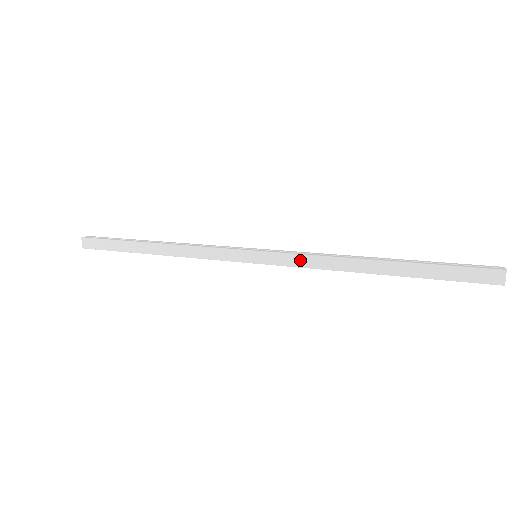
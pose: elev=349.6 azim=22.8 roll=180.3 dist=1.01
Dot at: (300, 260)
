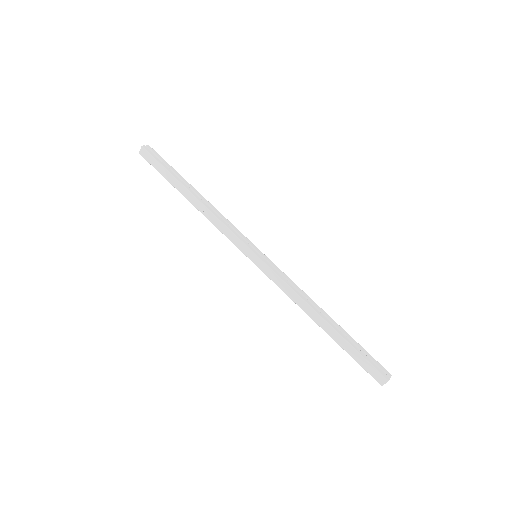
Dot at: (281, 283)
